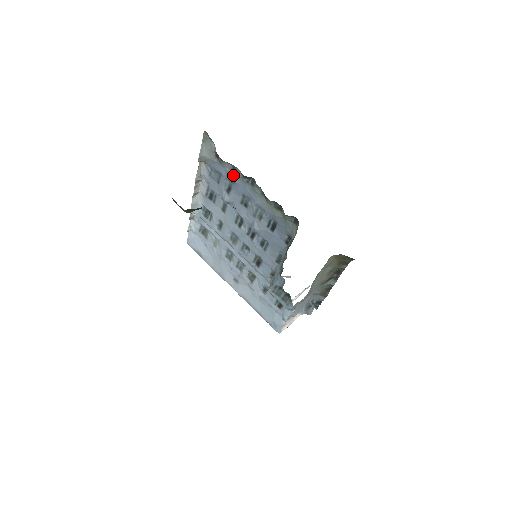
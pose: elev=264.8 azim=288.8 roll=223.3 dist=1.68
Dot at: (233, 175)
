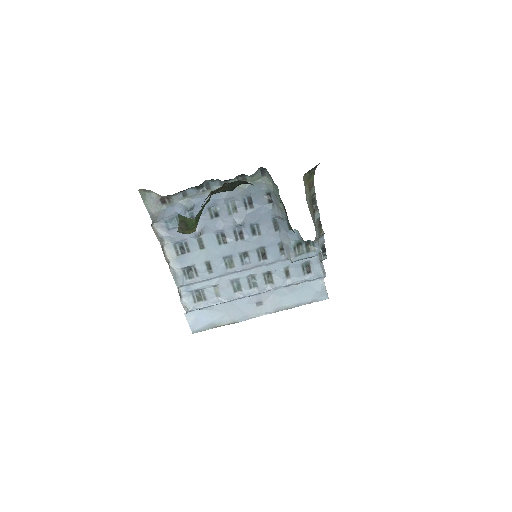
Dot at: (188, 201)
